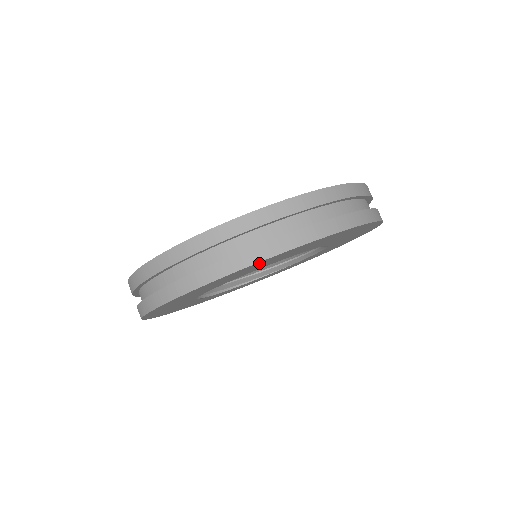
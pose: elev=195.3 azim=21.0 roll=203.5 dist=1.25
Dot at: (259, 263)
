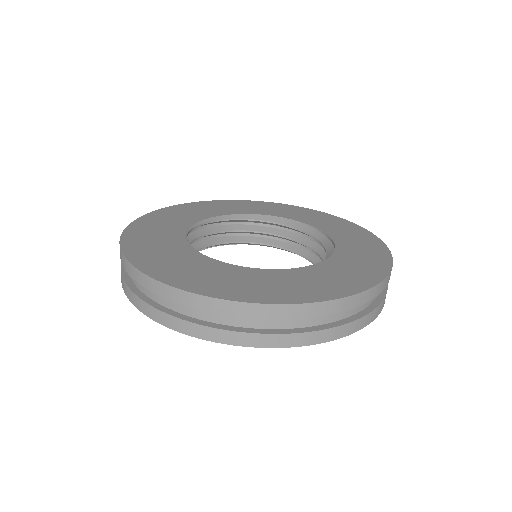
Dot at: occluded
